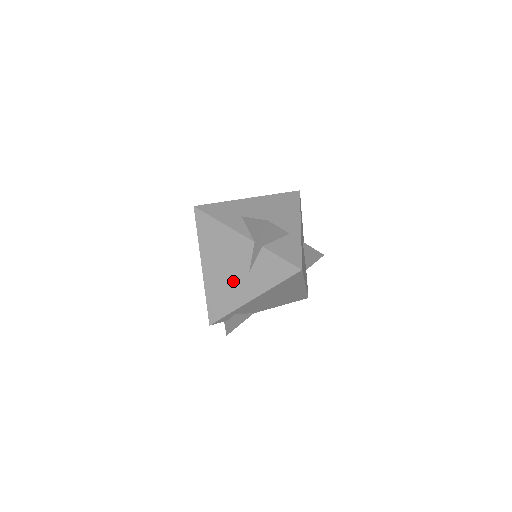
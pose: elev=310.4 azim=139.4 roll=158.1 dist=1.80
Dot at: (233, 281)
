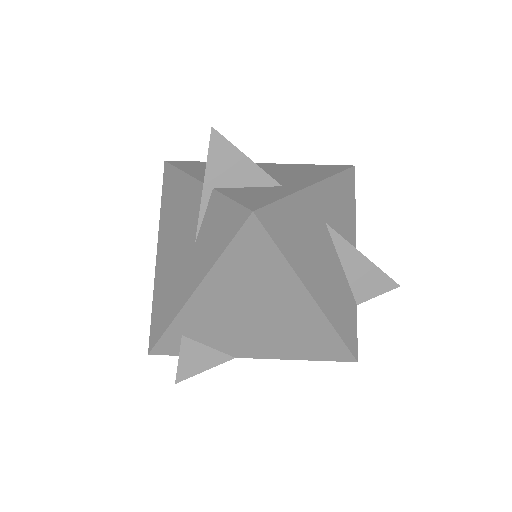
Dot at: (178, 265)
